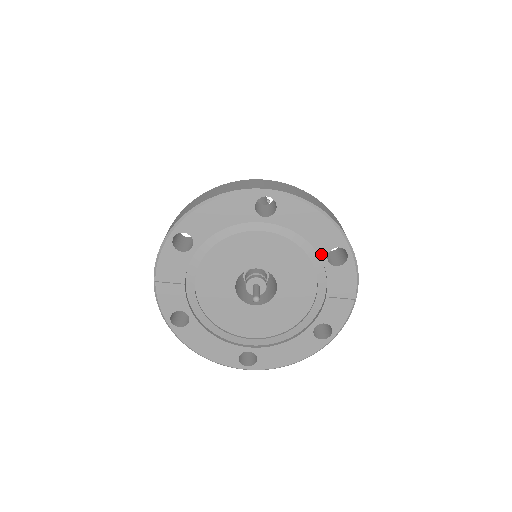
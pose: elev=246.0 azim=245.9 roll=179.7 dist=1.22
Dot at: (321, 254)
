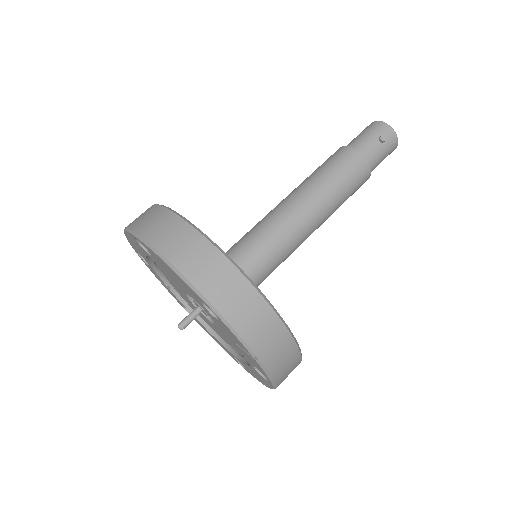
Dot at: (200, 303)
